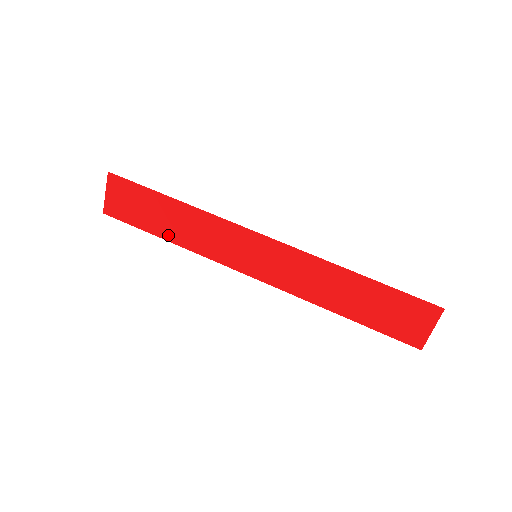
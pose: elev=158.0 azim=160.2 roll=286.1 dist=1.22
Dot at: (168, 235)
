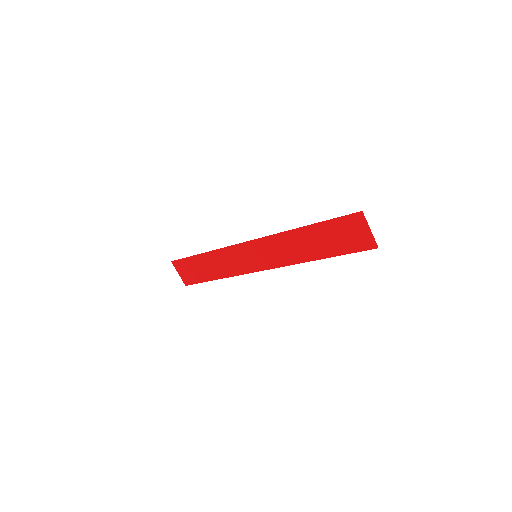
Dot at: (216, 276)
